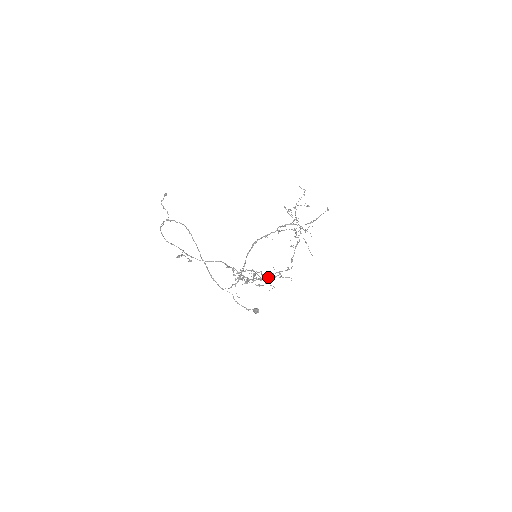
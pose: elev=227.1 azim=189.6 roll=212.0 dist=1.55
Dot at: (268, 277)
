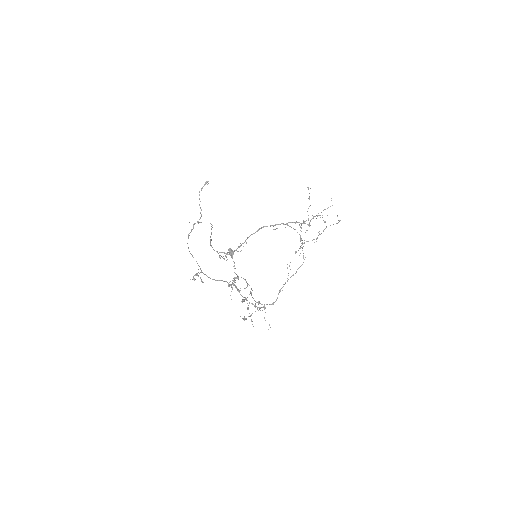
Dot at: (255, 301)
